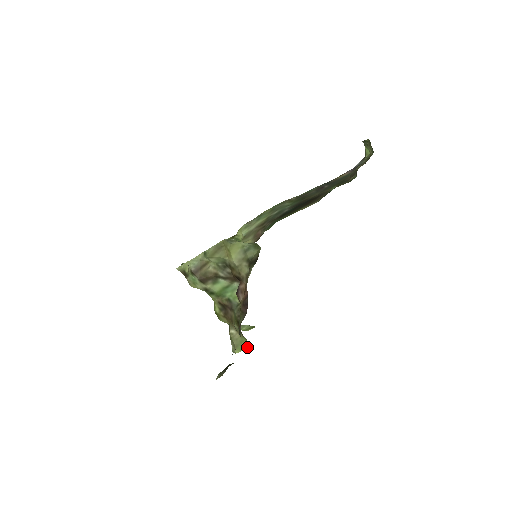
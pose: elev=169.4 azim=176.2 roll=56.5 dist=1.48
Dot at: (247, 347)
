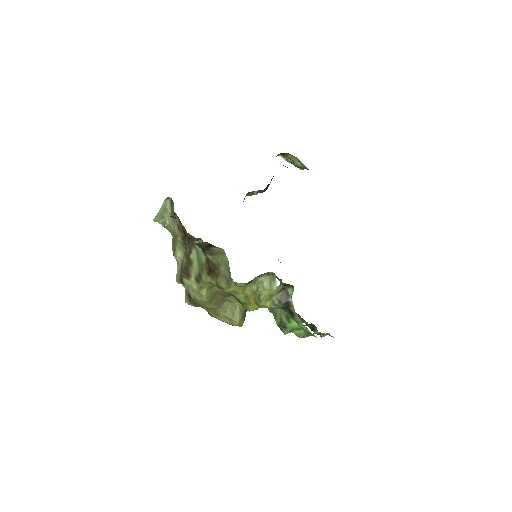
Dot at: (227, 258)
